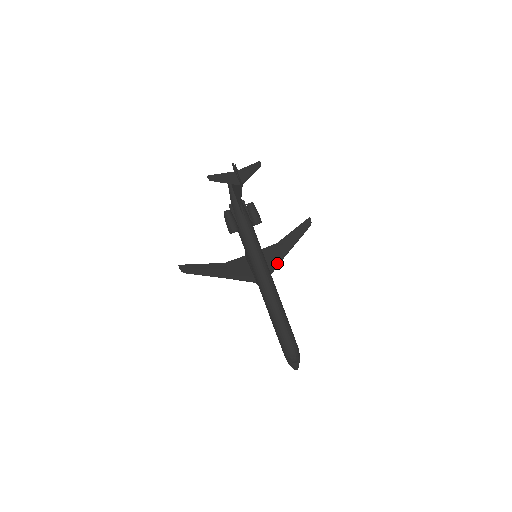
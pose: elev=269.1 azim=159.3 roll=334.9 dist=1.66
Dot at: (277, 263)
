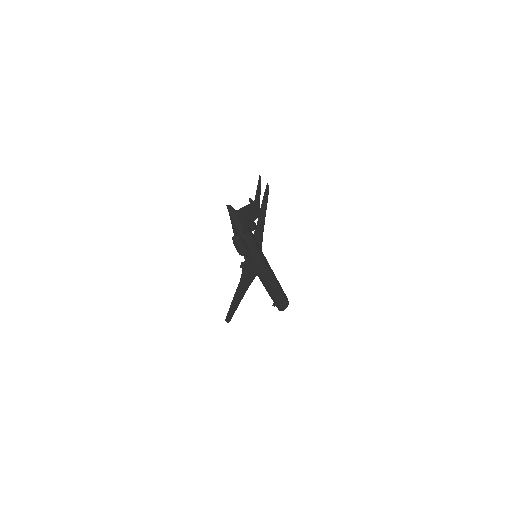
Dot at: (261, 245)
